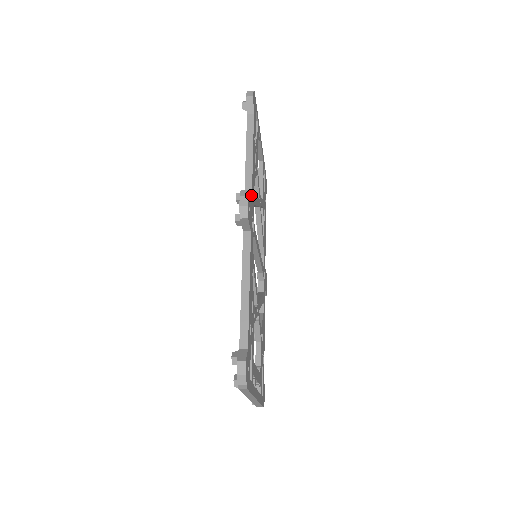
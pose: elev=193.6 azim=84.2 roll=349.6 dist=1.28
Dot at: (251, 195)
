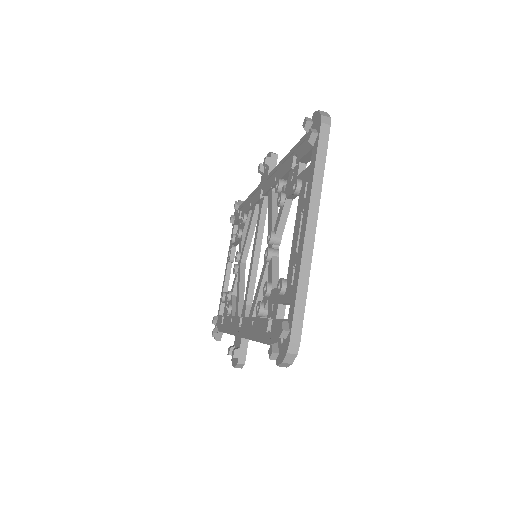
Dot at: occluded
